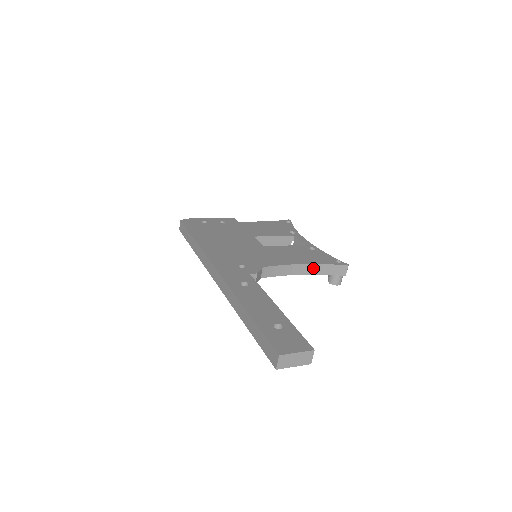
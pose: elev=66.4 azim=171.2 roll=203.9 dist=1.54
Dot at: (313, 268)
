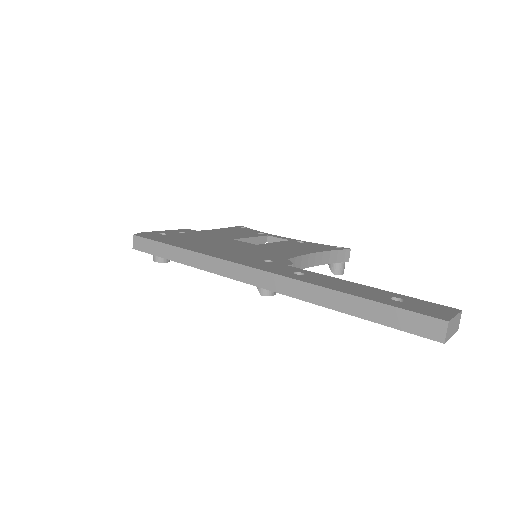
Dot at: (323, 257)
